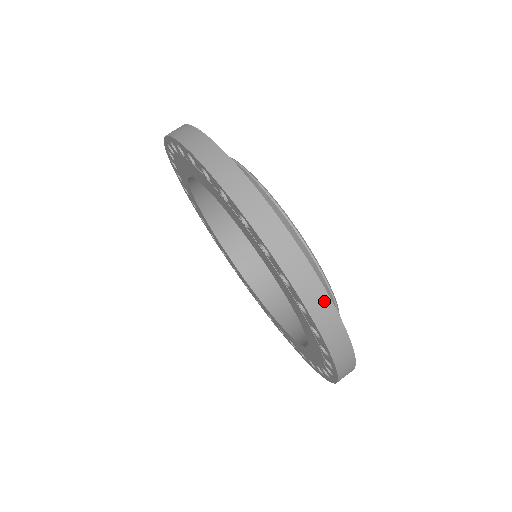
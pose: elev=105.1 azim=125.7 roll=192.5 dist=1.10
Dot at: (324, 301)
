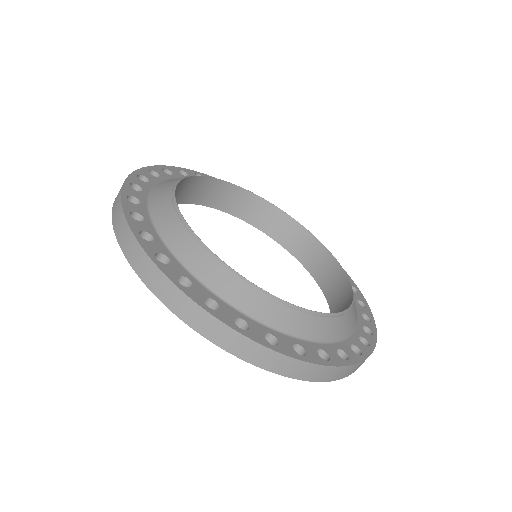
Dot at: occluded
